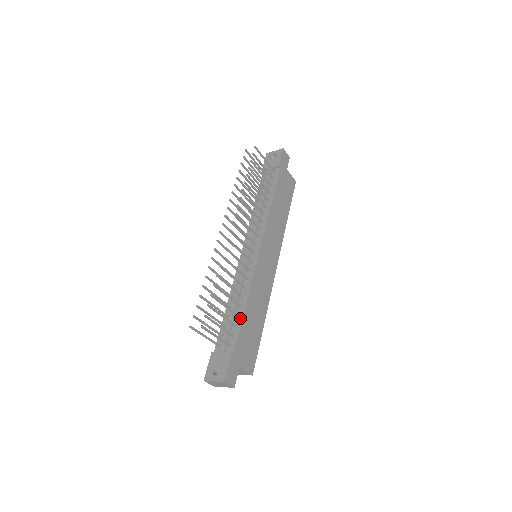
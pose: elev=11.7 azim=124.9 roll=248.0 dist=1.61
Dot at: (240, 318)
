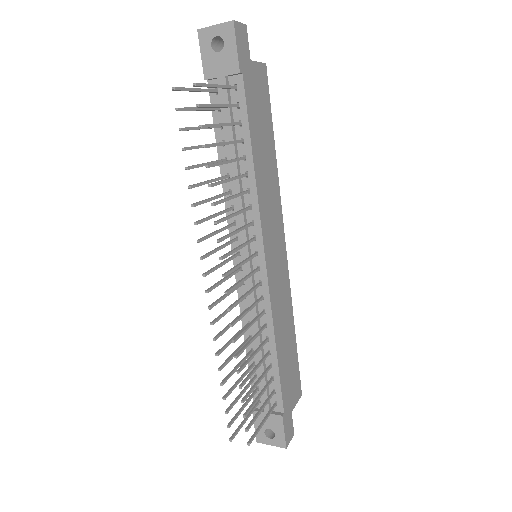
Dot at: (275, 369)
